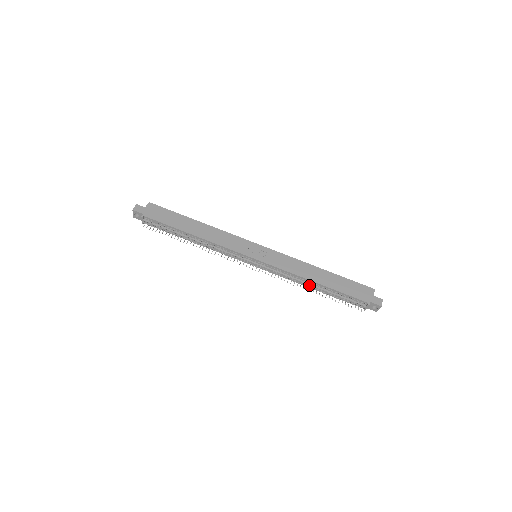
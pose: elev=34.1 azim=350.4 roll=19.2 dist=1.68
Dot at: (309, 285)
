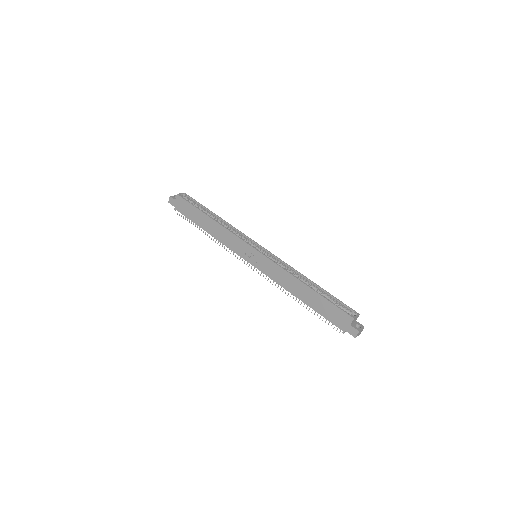
Dot at: occluded
